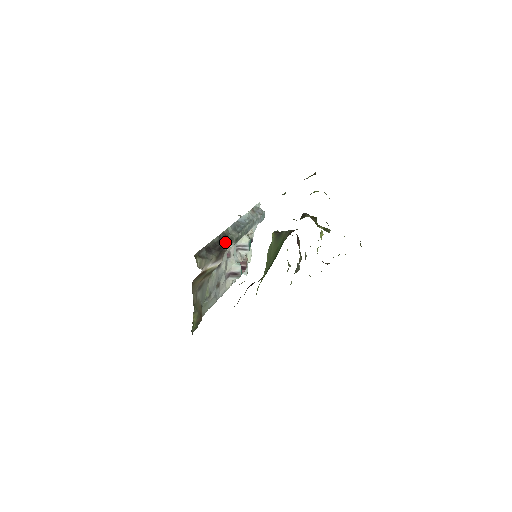
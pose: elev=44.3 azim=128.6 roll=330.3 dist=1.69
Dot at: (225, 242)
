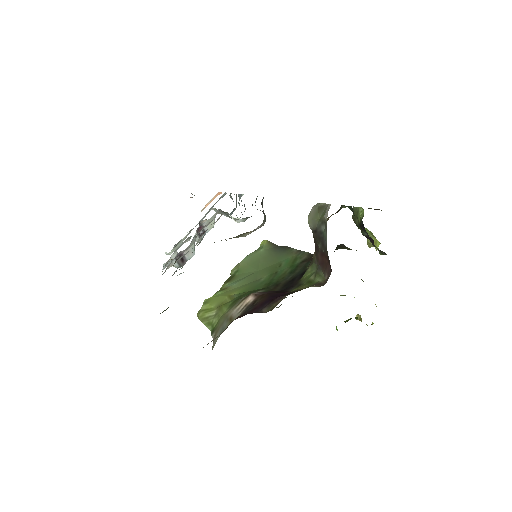
Dot at: occluded
